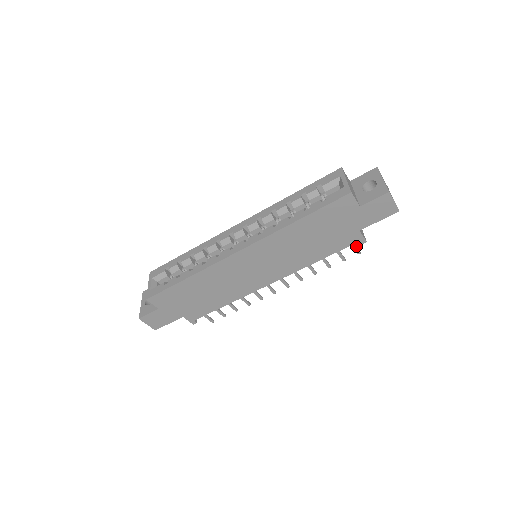
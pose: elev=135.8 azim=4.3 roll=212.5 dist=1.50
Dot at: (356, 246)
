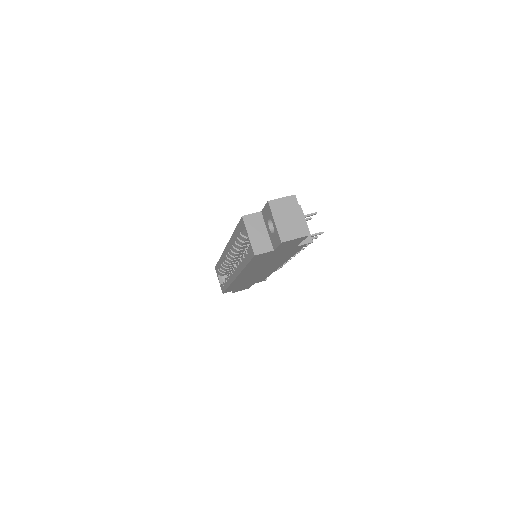
Dot at: (313, 235)
